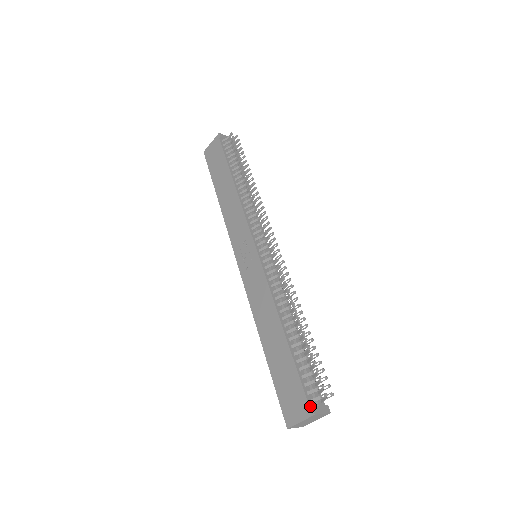
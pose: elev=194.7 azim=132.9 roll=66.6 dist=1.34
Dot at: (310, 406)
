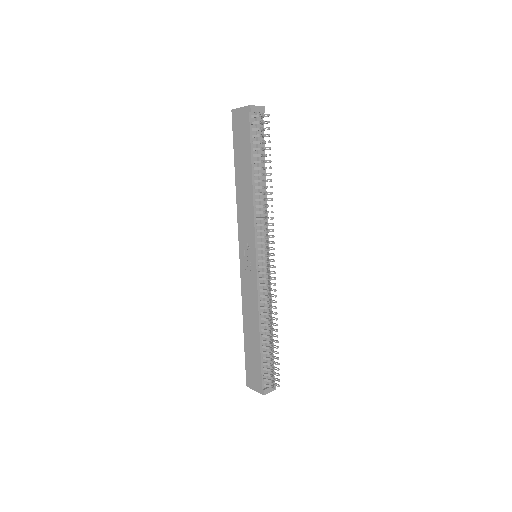
Dot at: (263, 388)
